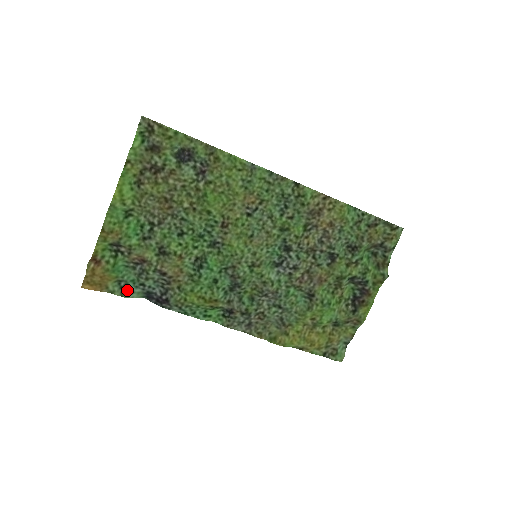
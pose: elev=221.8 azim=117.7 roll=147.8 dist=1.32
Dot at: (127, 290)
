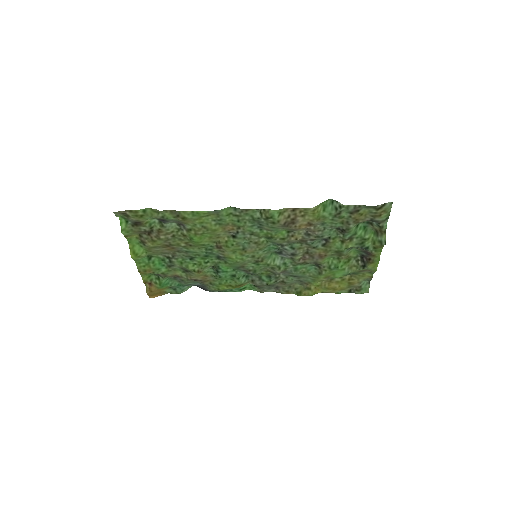
Dot at: (179, 290)
